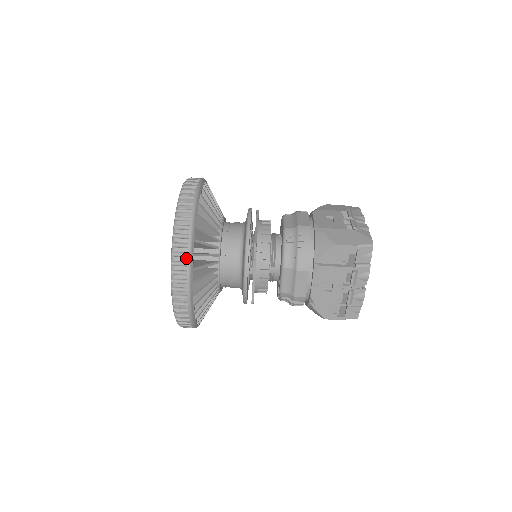
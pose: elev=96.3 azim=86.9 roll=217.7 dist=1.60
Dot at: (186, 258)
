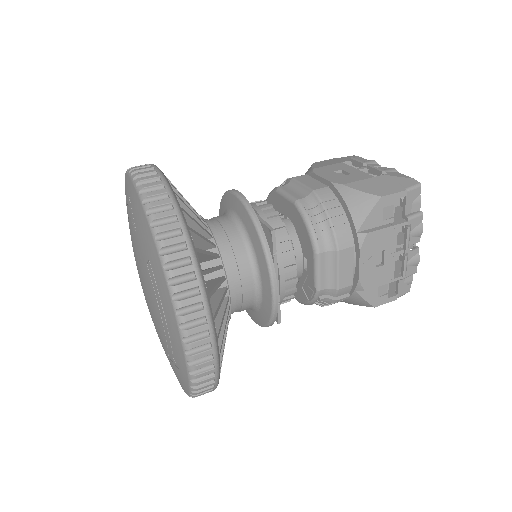
Dot at: (195, 281)
